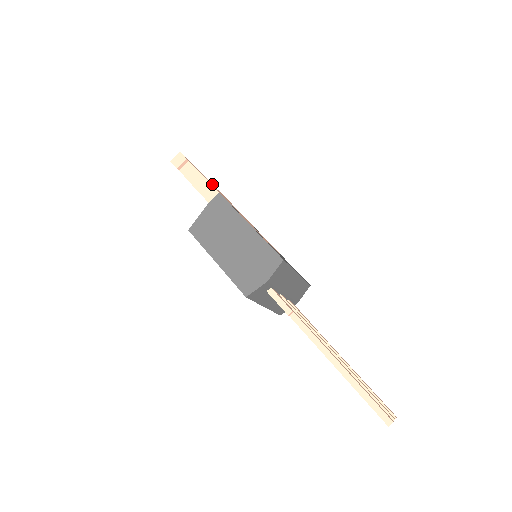
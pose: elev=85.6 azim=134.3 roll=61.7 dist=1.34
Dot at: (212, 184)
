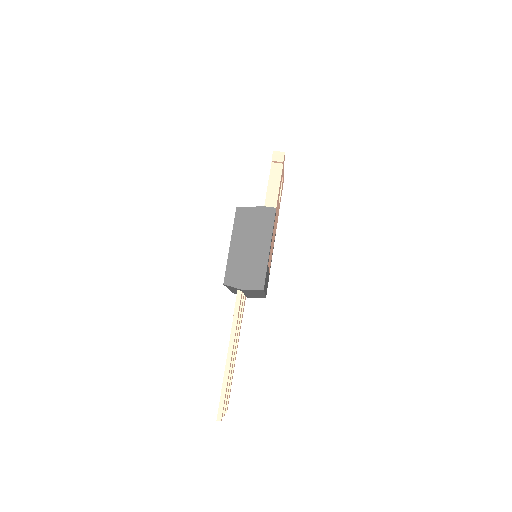
Dot at: occluded
